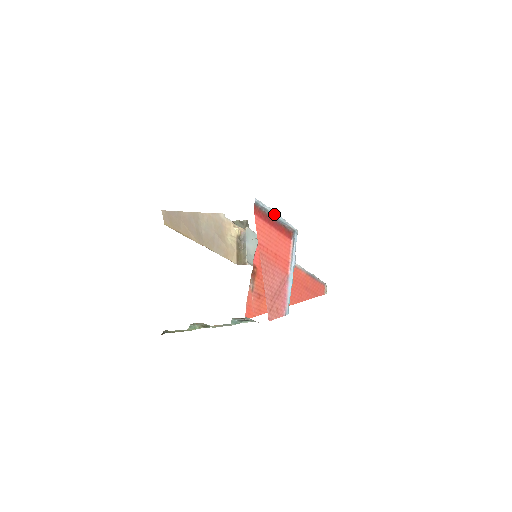
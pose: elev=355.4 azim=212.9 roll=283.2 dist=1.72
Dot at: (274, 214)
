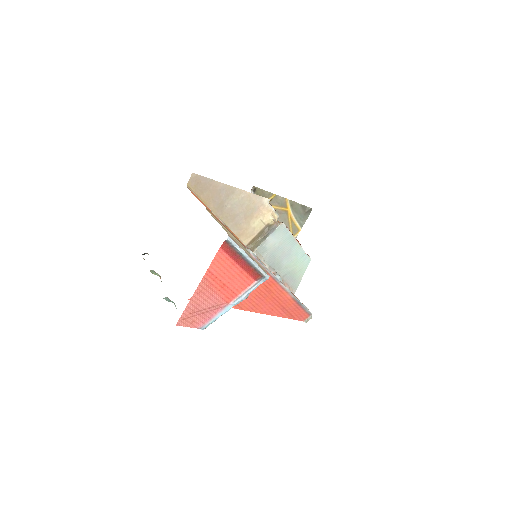
Dot at: (246, 256)
